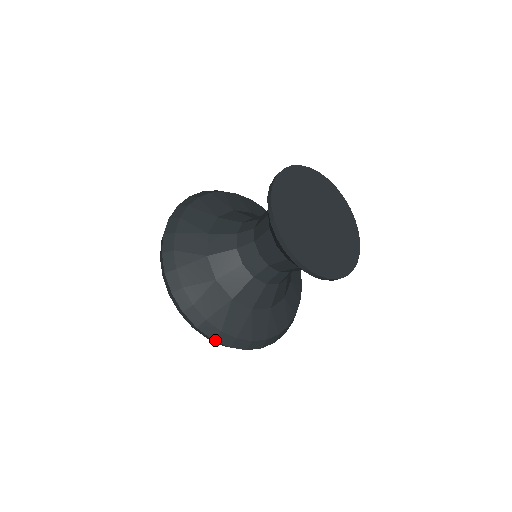
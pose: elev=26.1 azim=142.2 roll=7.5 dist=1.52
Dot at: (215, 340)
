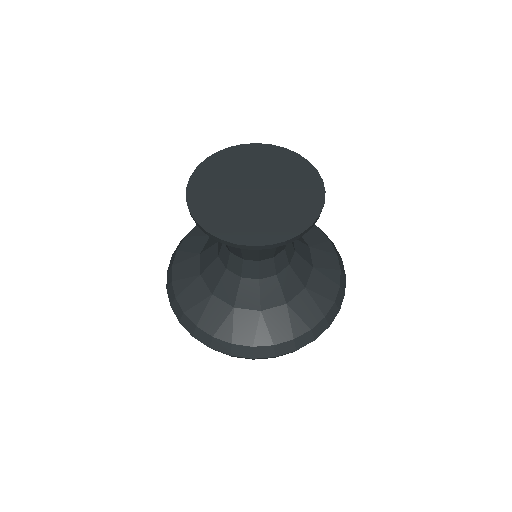
Dot at: (277, 356)
